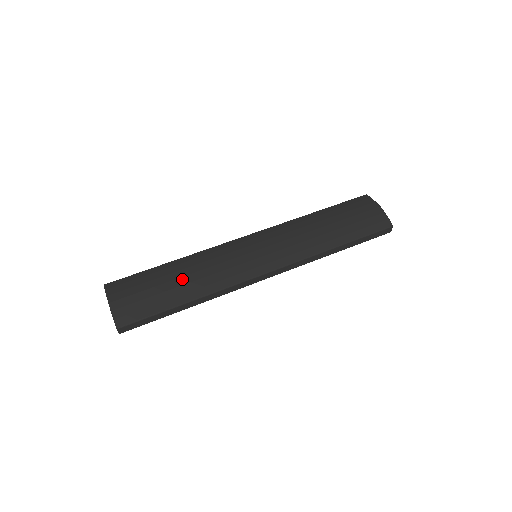
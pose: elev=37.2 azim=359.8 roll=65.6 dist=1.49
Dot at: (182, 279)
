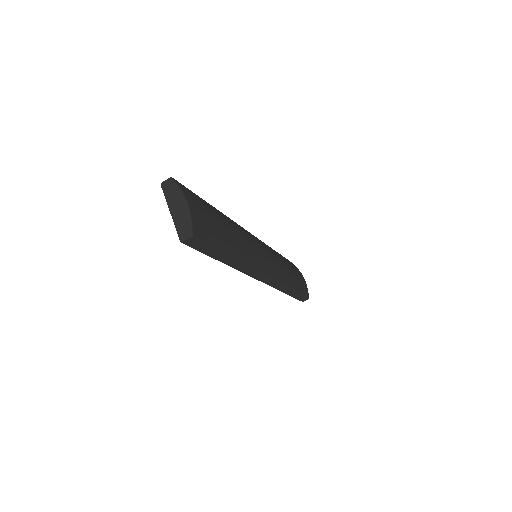
Dot at: (231, 232)
